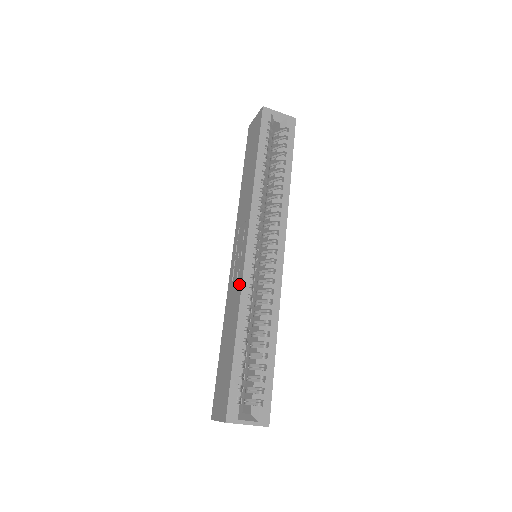
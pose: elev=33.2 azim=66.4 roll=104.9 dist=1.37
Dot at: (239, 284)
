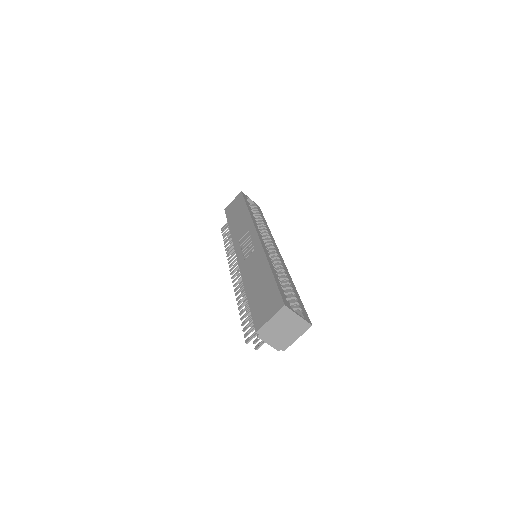
Dot at: (259, 251)
